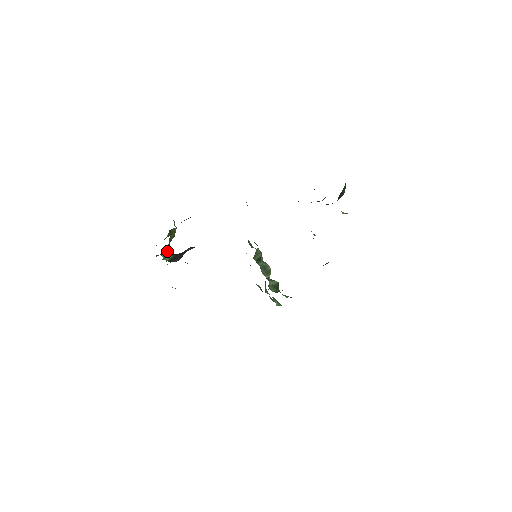
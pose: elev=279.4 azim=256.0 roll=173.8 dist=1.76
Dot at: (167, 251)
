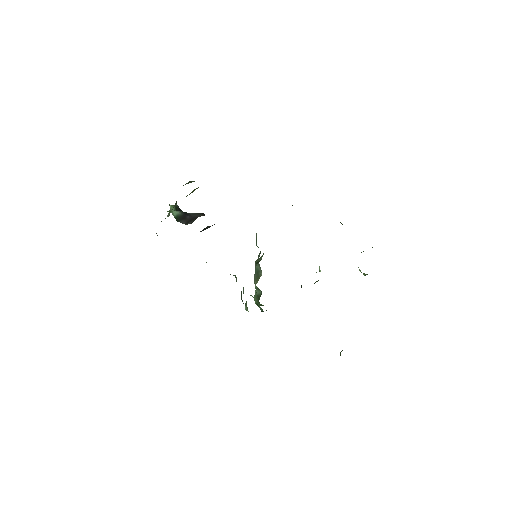
Dot at: (176, 202)
